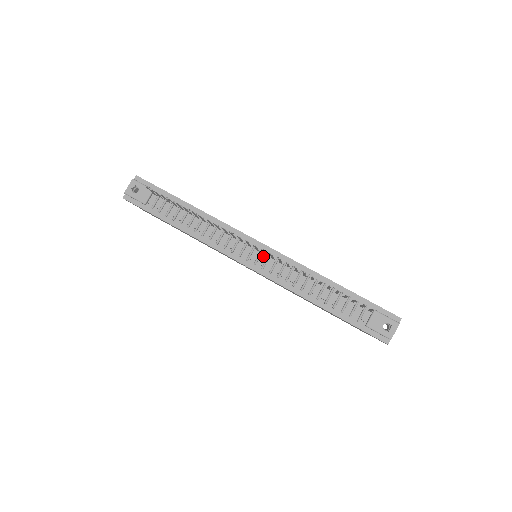
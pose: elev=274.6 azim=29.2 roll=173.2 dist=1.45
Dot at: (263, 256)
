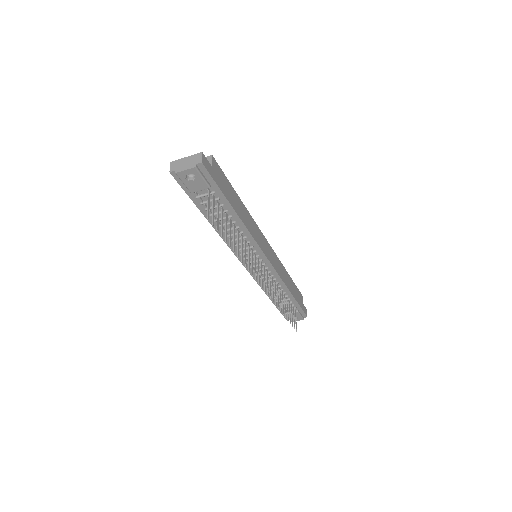
Dot at: occluded
